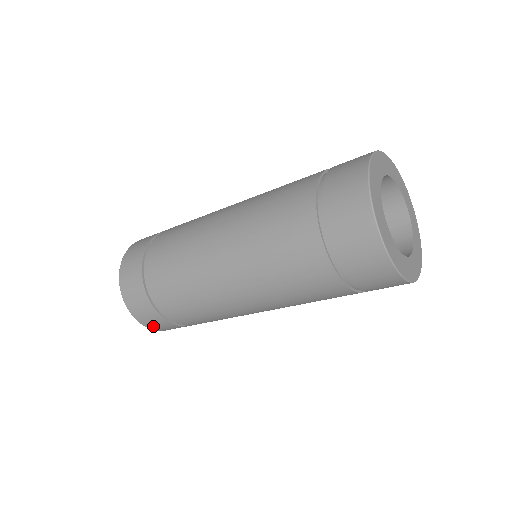
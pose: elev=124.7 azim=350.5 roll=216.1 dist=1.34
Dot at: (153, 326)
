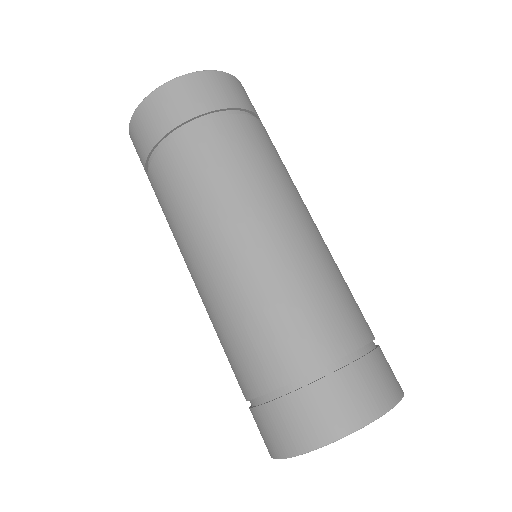
Dot at: occluded
